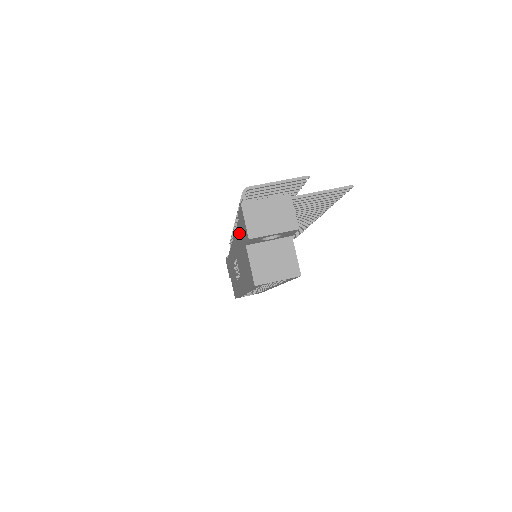
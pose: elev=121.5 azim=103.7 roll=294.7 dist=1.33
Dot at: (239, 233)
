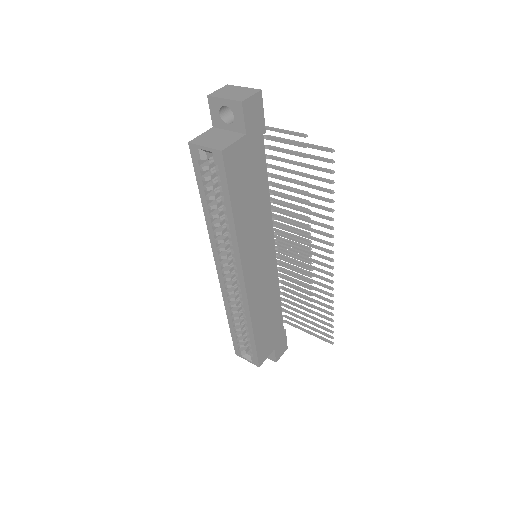
Dot at: occluded
